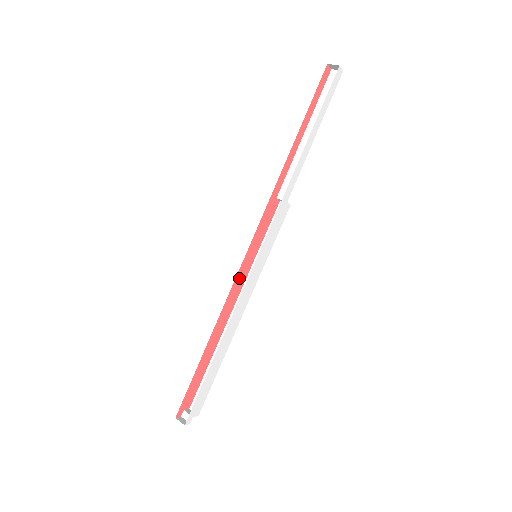
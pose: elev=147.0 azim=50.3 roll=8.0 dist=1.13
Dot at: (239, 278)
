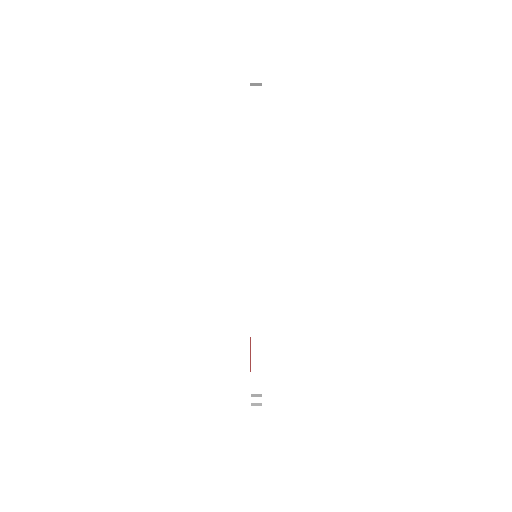
Dot at: occluded
